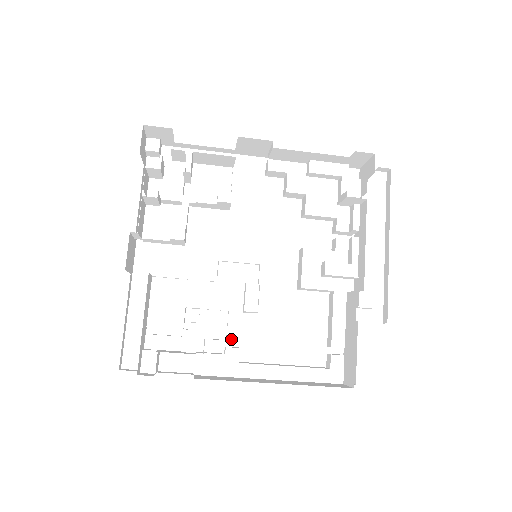
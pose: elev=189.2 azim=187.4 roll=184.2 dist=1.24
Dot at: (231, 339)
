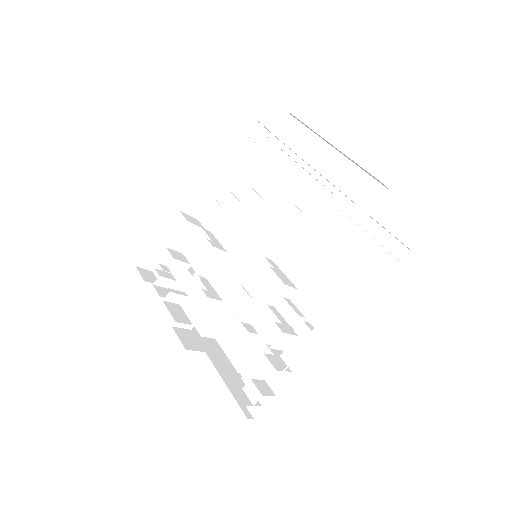
Dot at: (292, 322)
